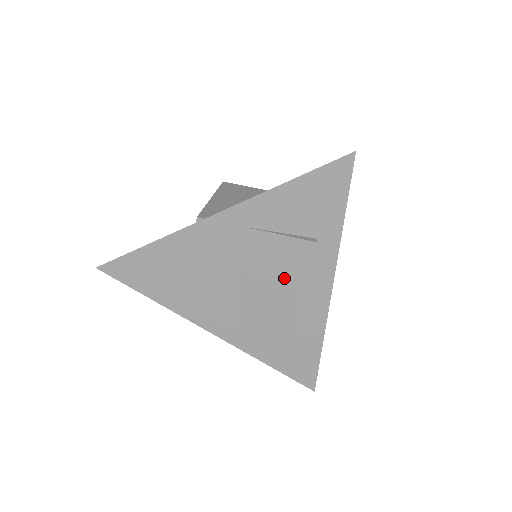
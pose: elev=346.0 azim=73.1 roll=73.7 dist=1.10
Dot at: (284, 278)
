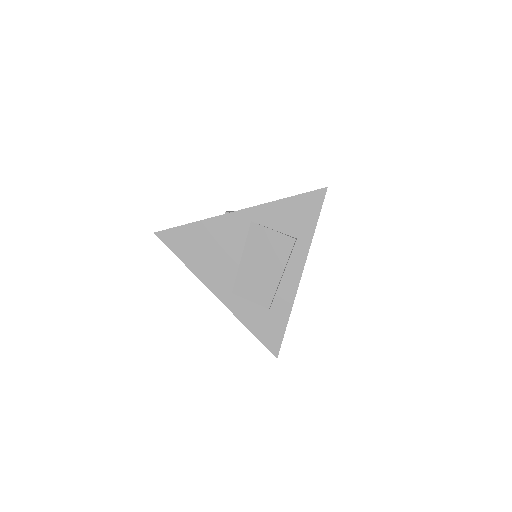
Dot at: (272, 261)
